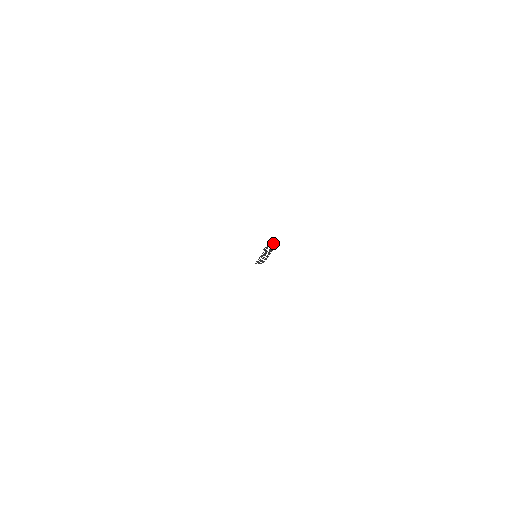
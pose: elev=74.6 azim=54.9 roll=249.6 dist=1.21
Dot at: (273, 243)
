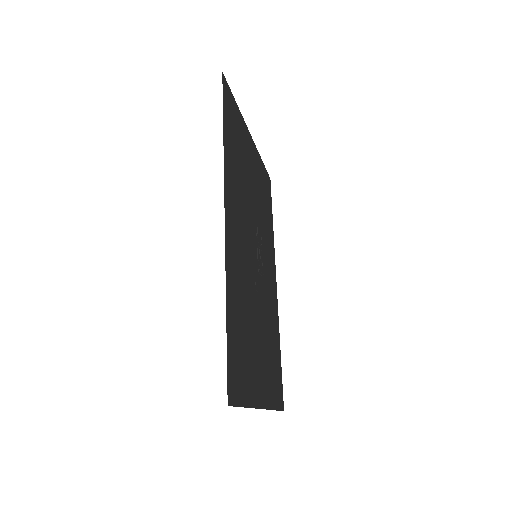
Dot at: (257, 256)
